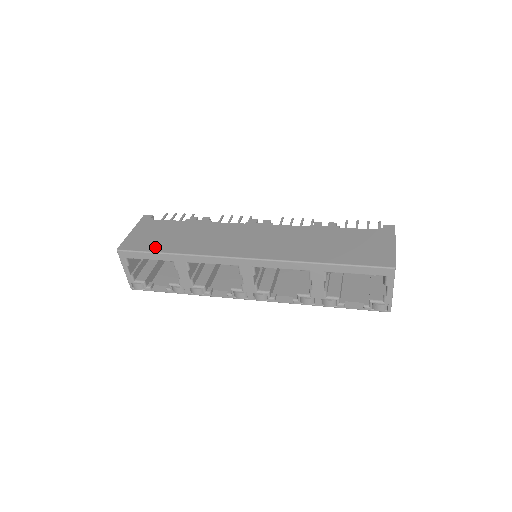
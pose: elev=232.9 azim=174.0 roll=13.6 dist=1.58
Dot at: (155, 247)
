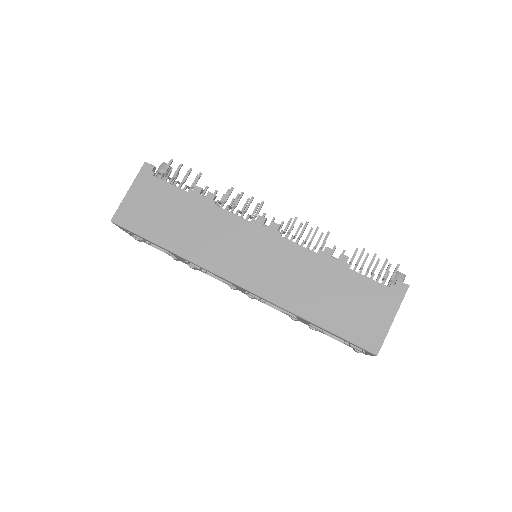
Dot at: (150, 231)
